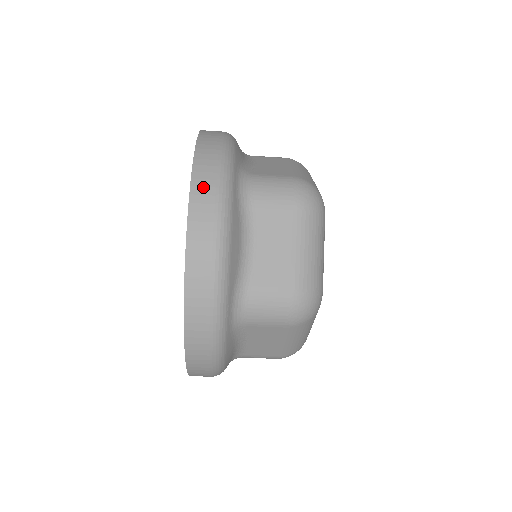
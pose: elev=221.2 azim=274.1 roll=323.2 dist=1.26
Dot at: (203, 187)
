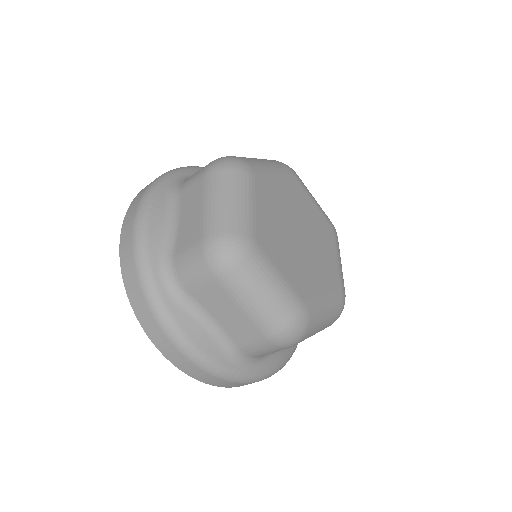
Dot at: (143, 314)
